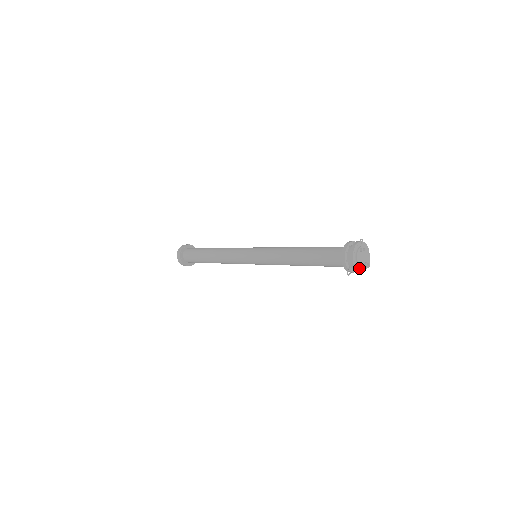
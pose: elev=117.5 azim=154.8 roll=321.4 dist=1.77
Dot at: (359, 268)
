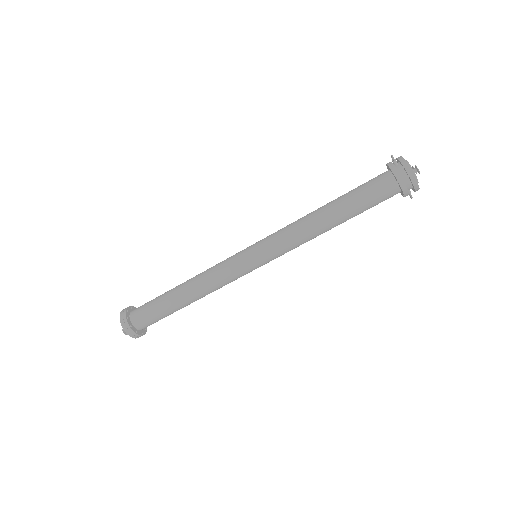
Dot at: occluded
